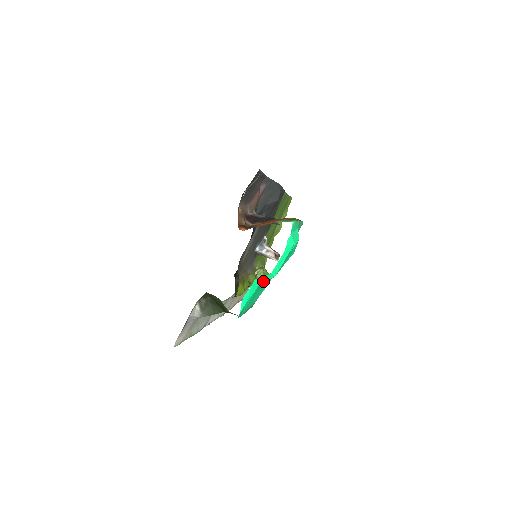
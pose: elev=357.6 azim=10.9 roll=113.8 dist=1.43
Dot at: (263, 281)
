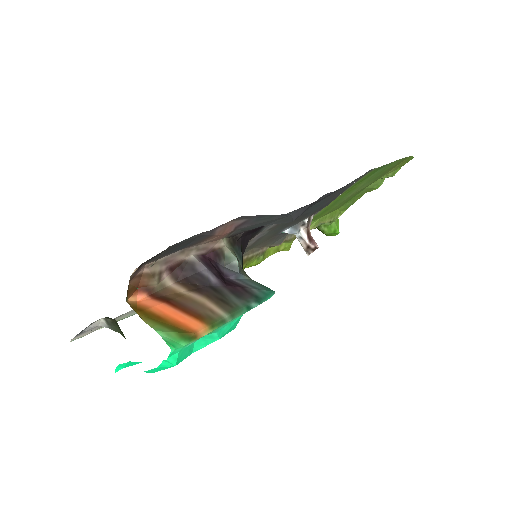
Dot at: occluded
